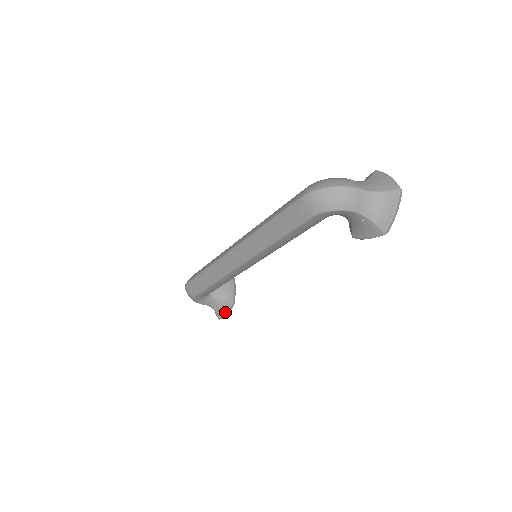
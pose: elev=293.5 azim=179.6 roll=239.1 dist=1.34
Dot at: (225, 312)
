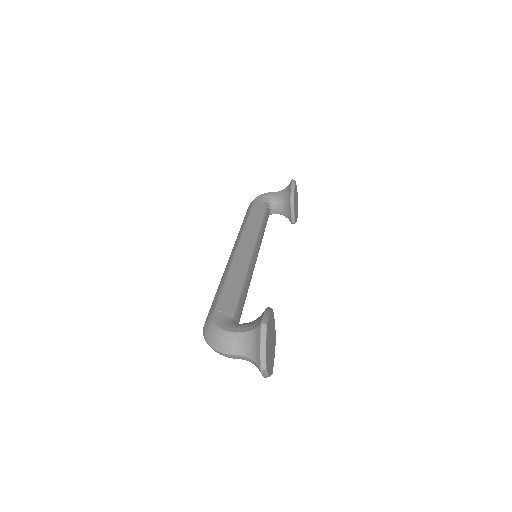
Dot at: occluded
